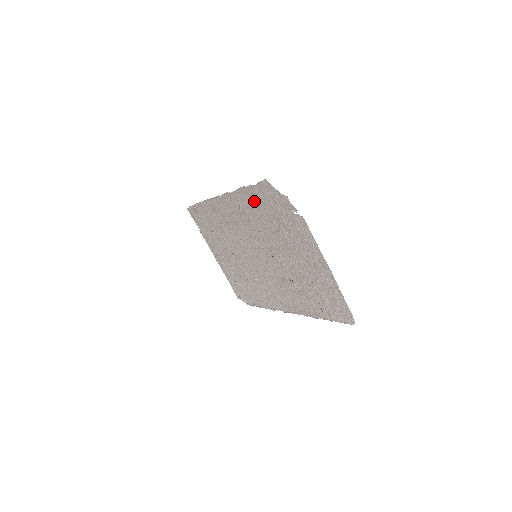
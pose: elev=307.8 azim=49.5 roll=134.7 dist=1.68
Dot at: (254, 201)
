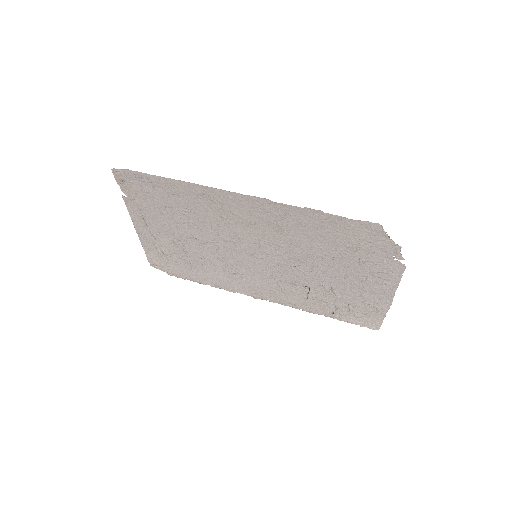
Dot at: (325, 227)
